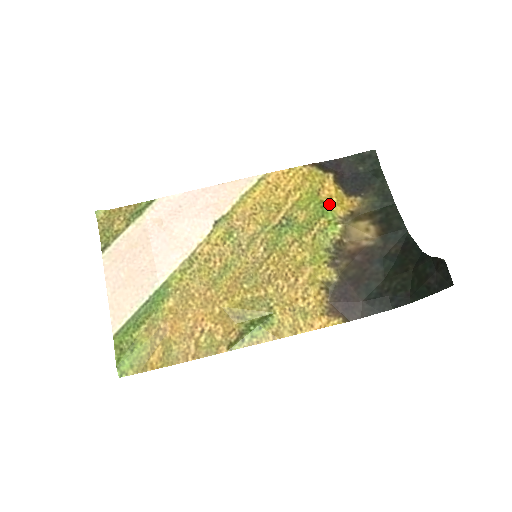
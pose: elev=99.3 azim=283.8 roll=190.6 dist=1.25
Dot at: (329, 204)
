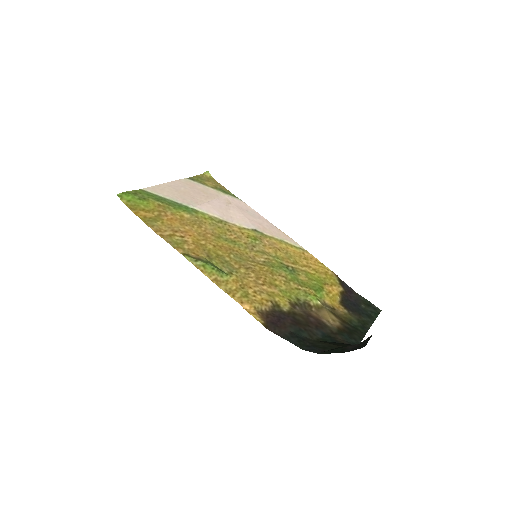
Dot at: (325, 292)
